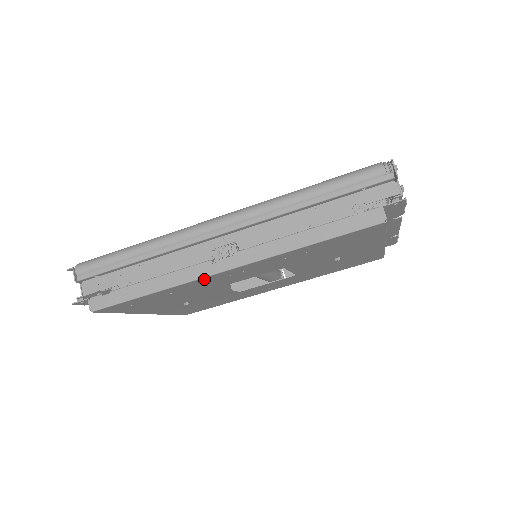
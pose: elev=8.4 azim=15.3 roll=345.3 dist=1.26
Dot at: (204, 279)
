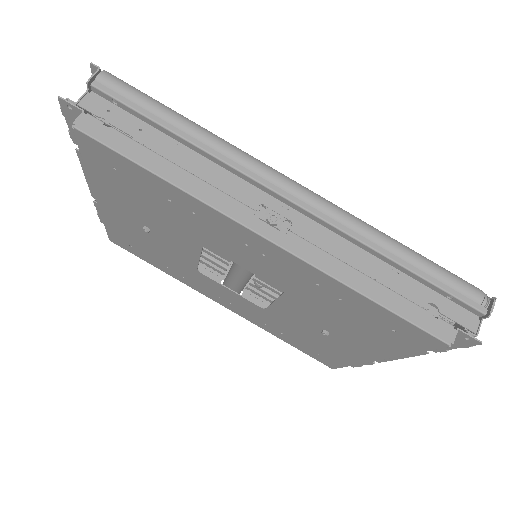
Dot at: (227, 221)
